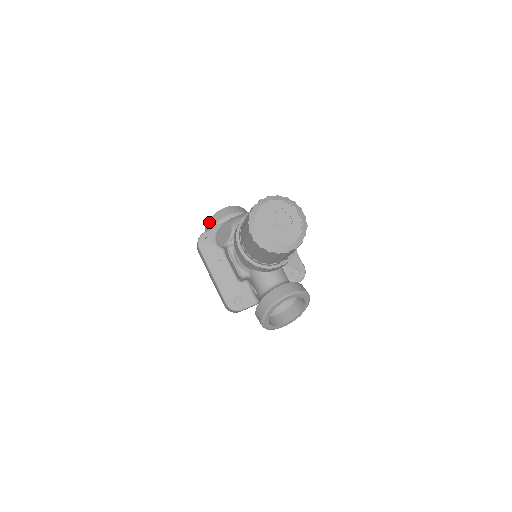
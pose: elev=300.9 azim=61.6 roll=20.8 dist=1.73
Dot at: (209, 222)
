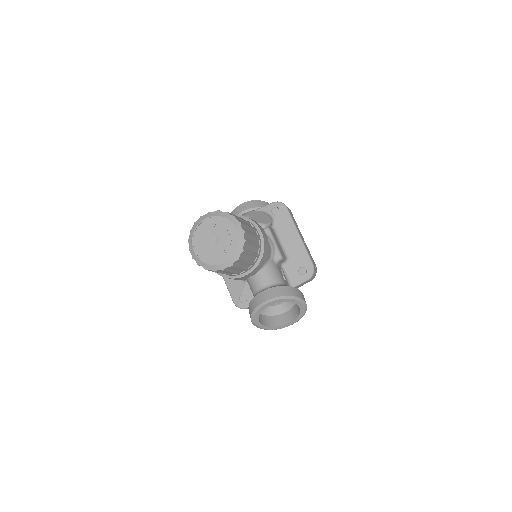
Dot at: occluded
